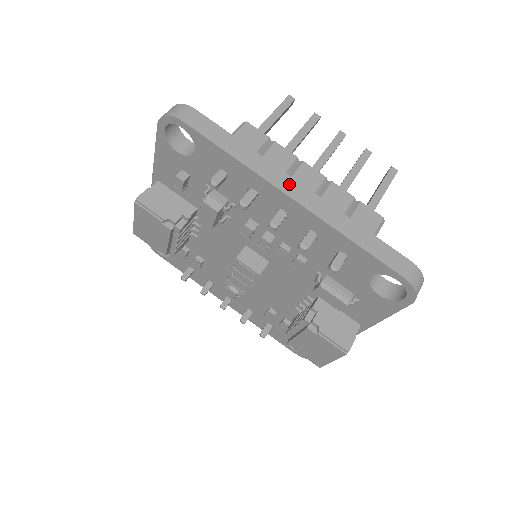
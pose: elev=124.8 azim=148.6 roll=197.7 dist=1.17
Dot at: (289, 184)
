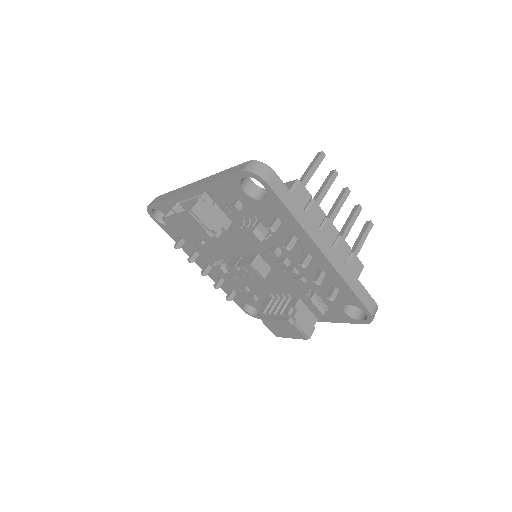
Dot at: (323, 243)
